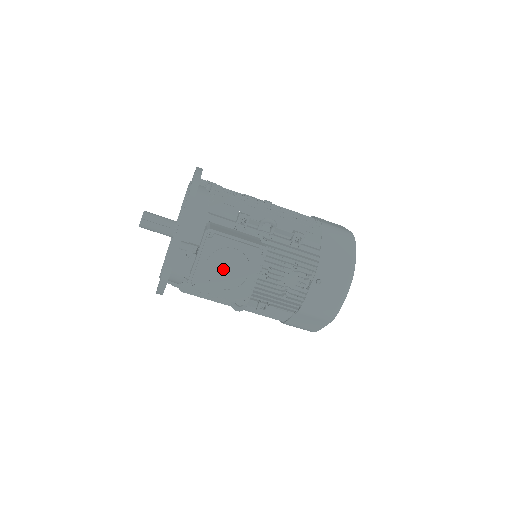
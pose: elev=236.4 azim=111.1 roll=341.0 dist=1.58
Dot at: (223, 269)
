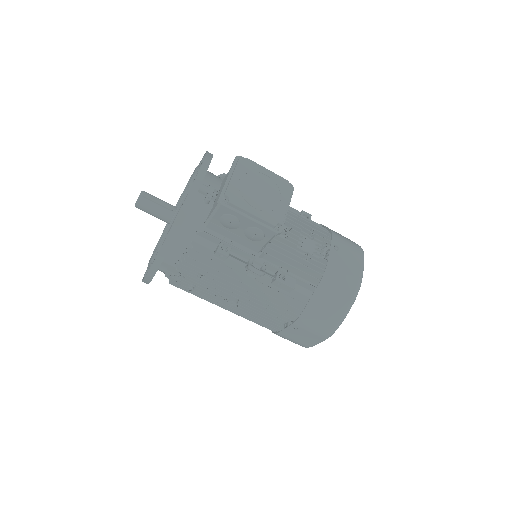
Dot at: (256, 189)
